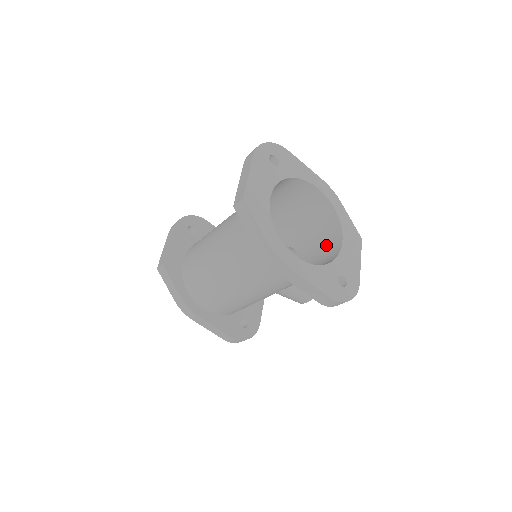
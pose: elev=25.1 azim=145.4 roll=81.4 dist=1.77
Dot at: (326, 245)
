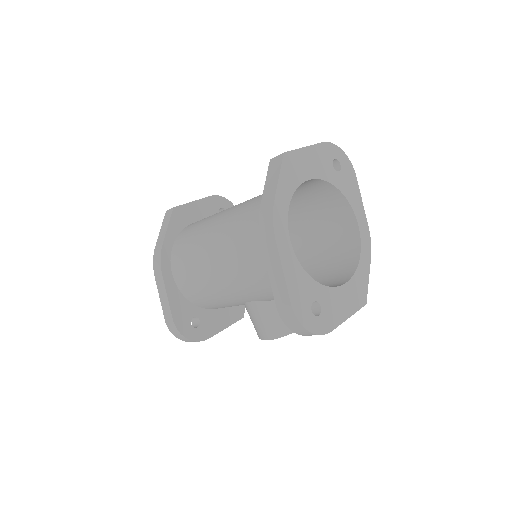
Dot at: (327, 283)
